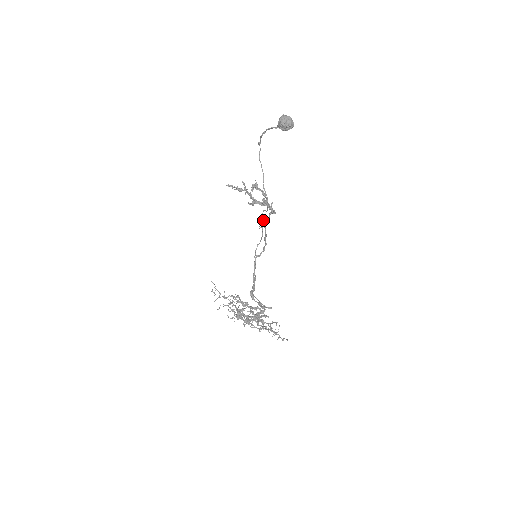
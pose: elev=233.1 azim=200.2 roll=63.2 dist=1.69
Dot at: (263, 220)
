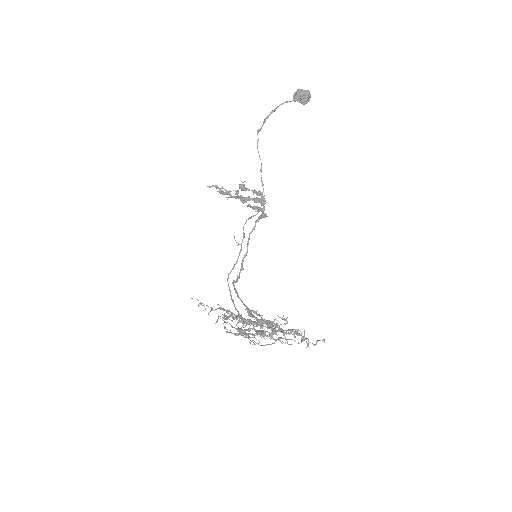
Dot at: (243, 234)
